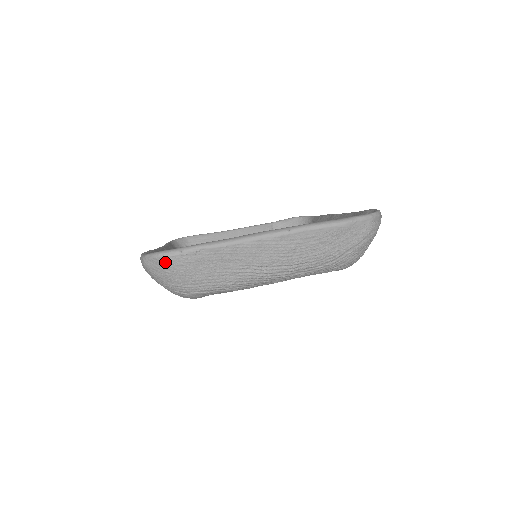
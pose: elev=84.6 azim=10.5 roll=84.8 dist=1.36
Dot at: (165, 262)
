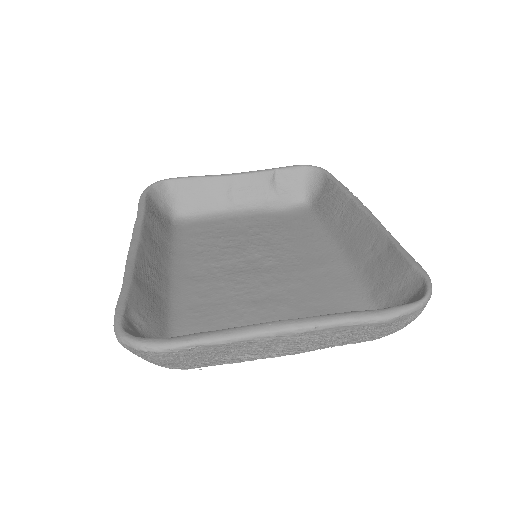
Dot at: (148, 354)
